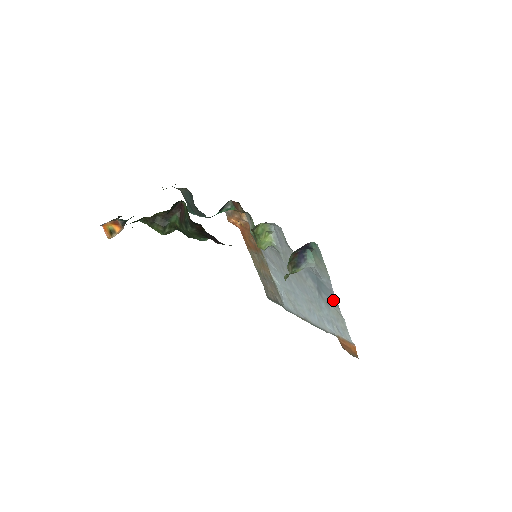
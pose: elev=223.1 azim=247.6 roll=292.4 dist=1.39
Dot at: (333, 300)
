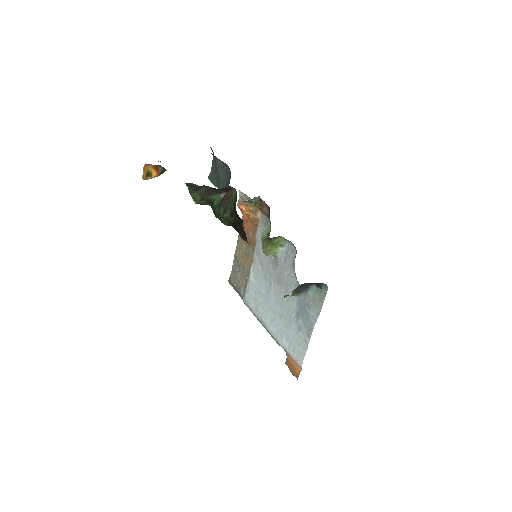
Dot at: (308, 330)
